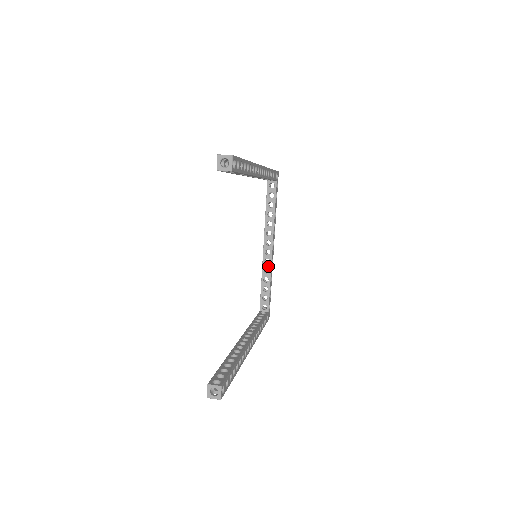
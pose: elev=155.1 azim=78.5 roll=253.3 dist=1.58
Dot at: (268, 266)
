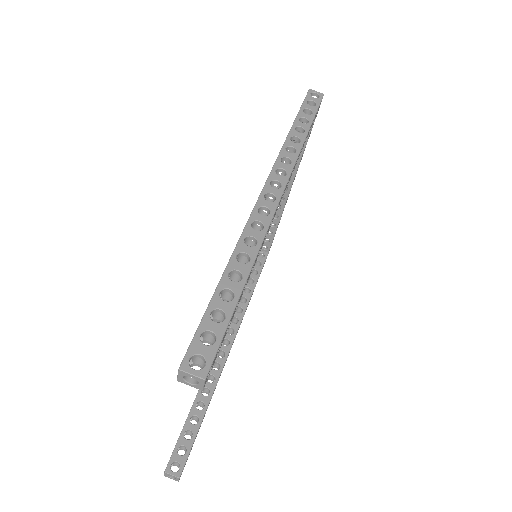
Dot at: (278, 212)
